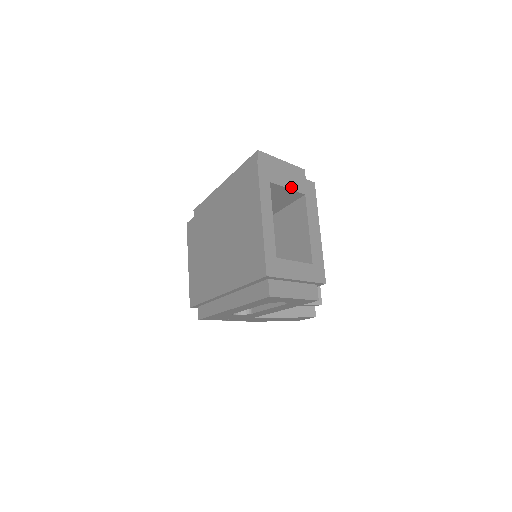
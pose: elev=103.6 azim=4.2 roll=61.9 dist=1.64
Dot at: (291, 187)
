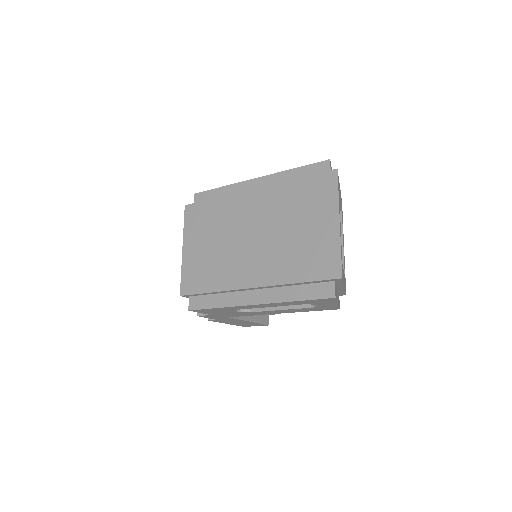
Dot at: occluded
